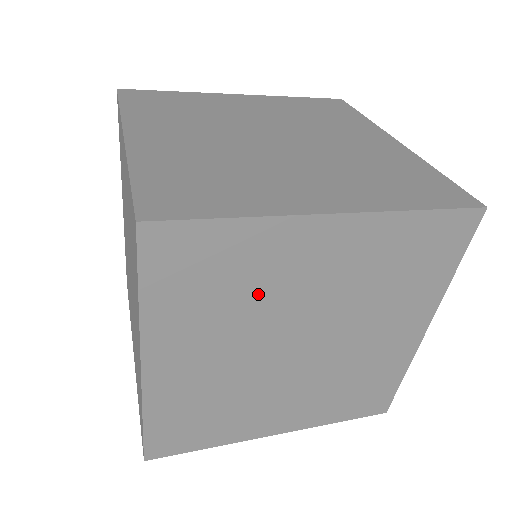
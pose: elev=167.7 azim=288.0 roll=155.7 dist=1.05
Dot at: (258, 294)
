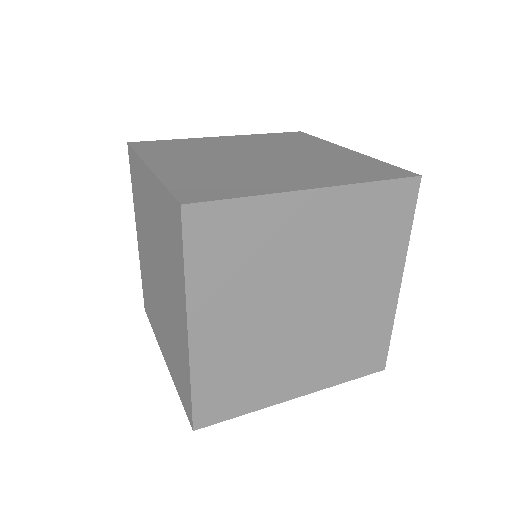
Dot at: (269, 259)
